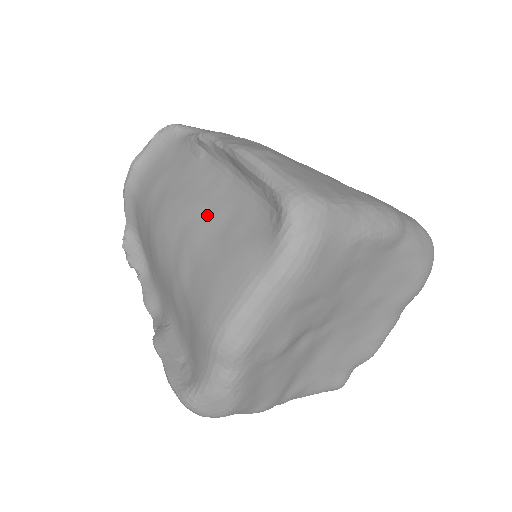
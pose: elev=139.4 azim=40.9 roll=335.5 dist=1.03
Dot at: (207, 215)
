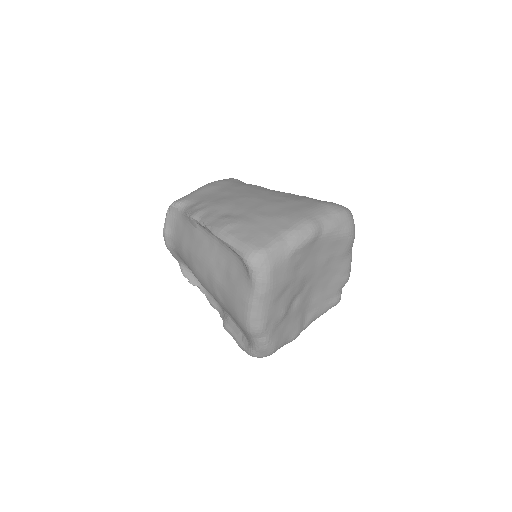
Dot at: (216, 265)
